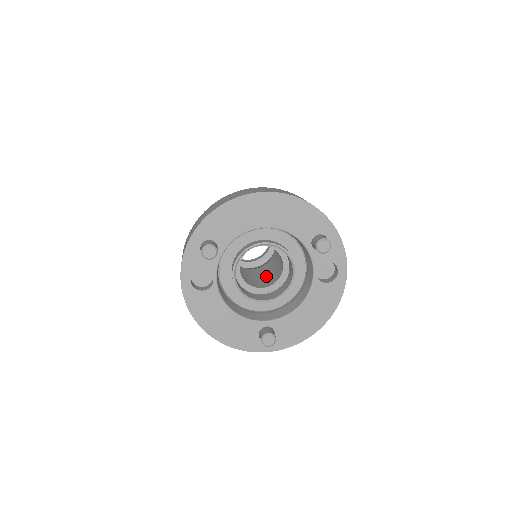
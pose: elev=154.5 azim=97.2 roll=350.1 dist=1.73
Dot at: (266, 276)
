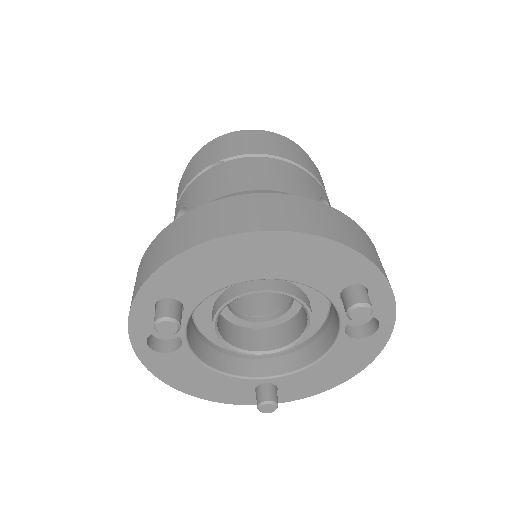
Dot at: occluded
